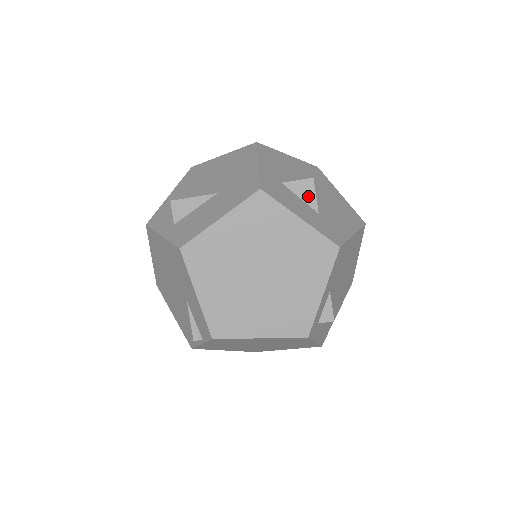
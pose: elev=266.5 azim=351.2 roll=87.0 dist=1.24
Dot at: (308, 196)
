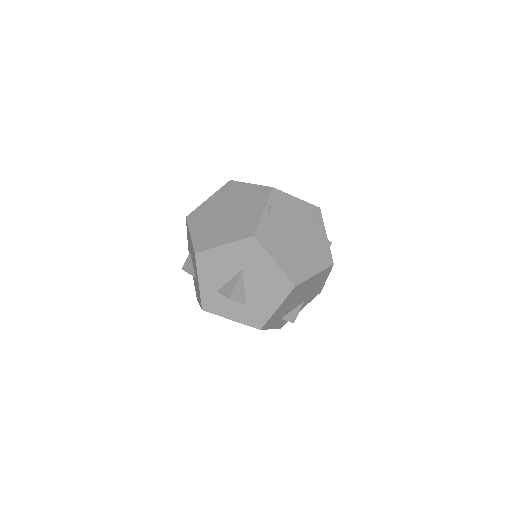
Dot at: occluded
